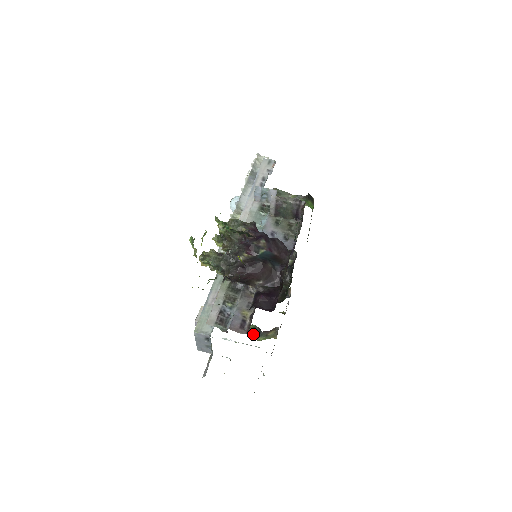
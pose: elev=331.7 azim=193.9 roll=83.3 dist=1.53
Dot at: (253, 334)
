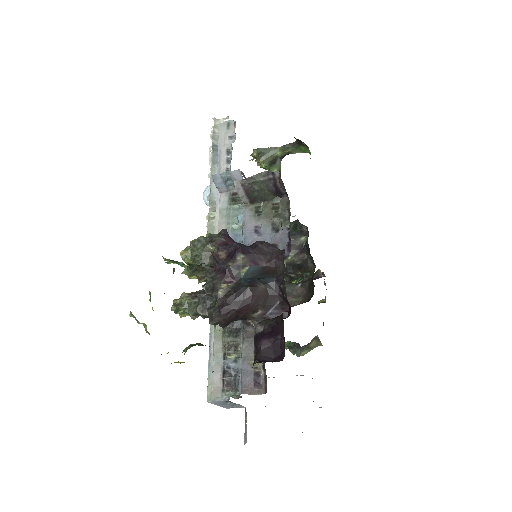
Dot at: occluded
